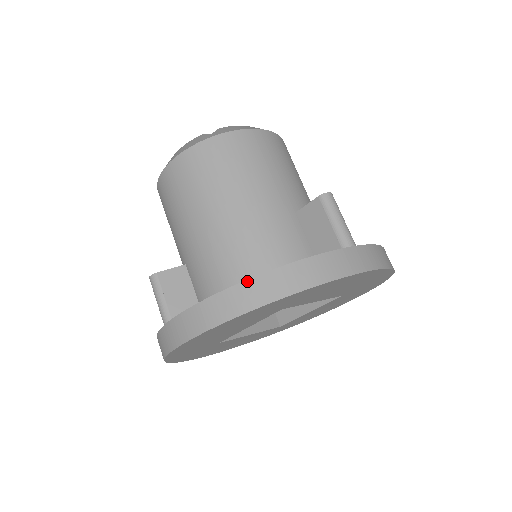
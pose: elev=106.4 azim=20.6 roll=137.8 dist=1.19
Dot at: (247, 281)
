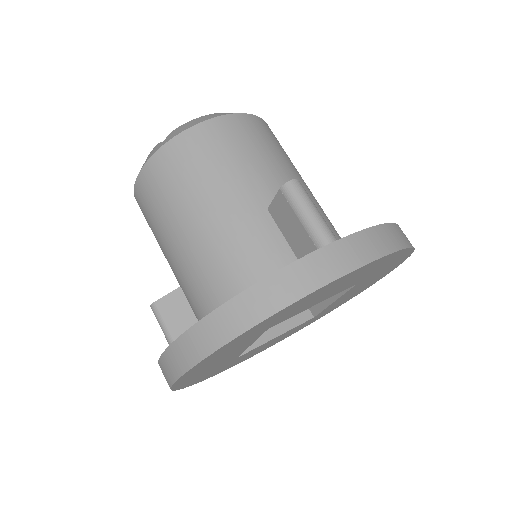
Dot at: (200, 322)
